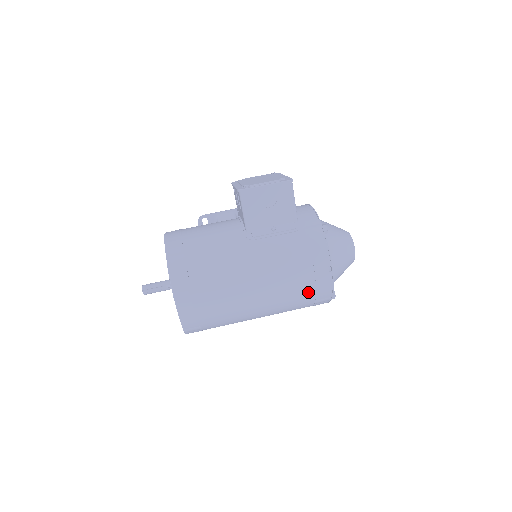
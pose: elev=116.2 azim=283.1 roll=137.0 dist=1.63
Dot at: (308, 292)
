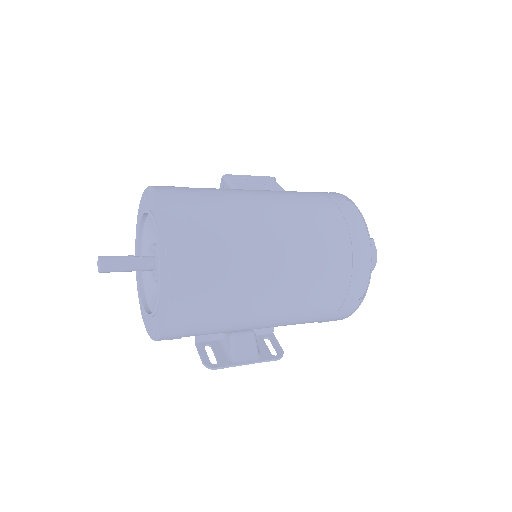
Dot at: (335, 218)
